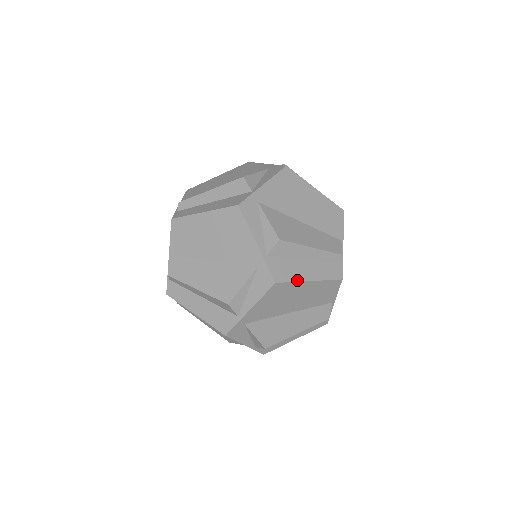
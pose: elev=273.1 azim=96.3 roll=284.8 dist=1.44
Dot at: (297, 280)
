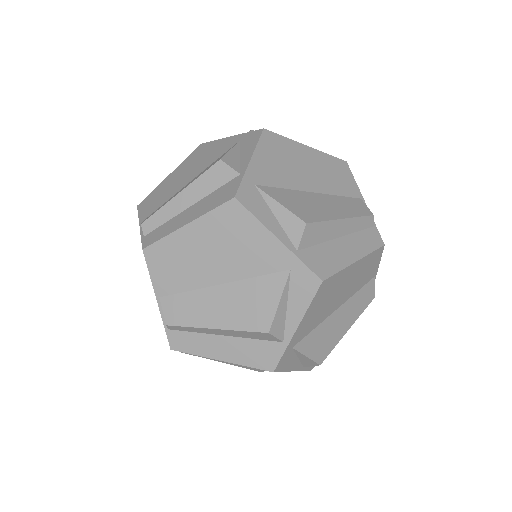
Dot at: (342, 267)
